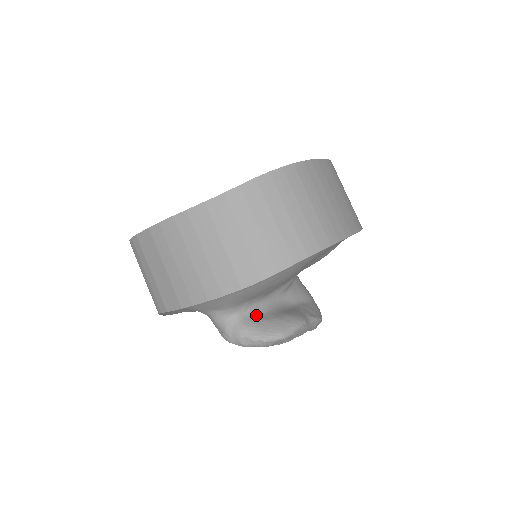
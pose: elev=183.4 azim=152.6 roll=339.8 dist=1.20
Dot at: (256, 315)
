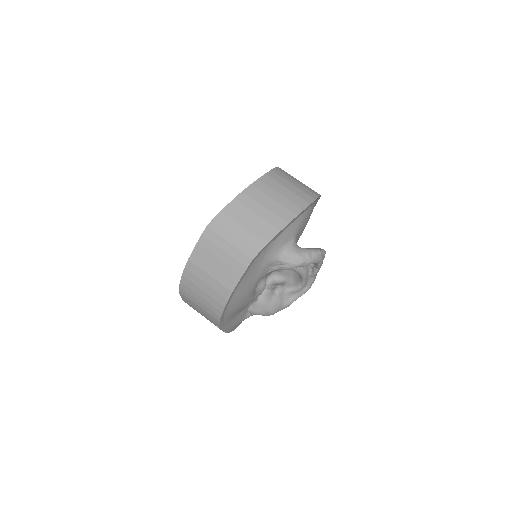
Dot at: occluded
